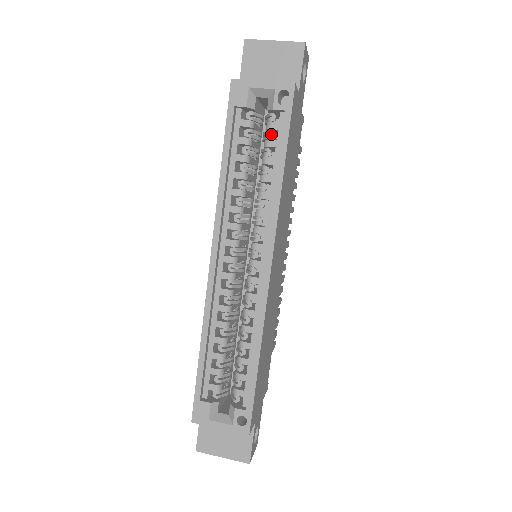
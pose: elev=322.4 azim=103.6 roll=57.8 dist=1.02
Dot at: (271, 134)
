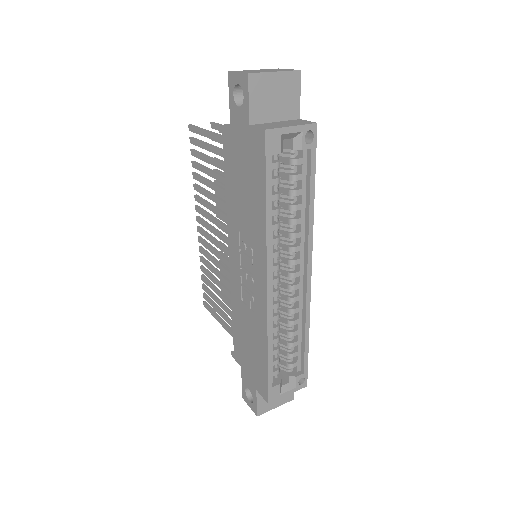
Dot at: (295, 168)
